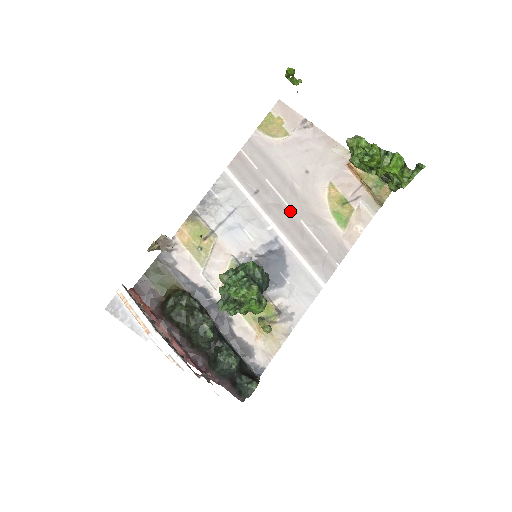
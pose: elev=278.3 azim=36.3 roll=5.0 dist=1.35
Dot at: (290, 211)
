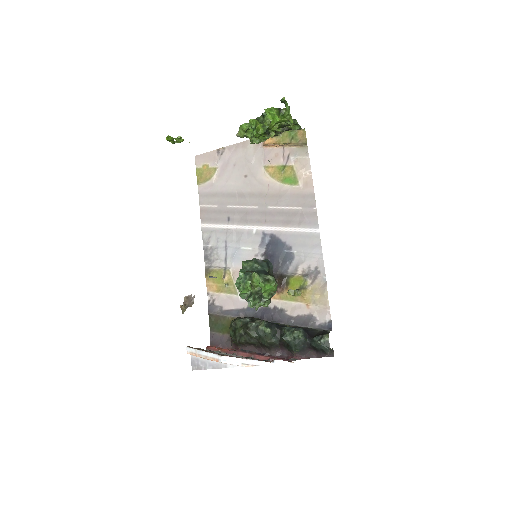
Dot at: (257, 209)
